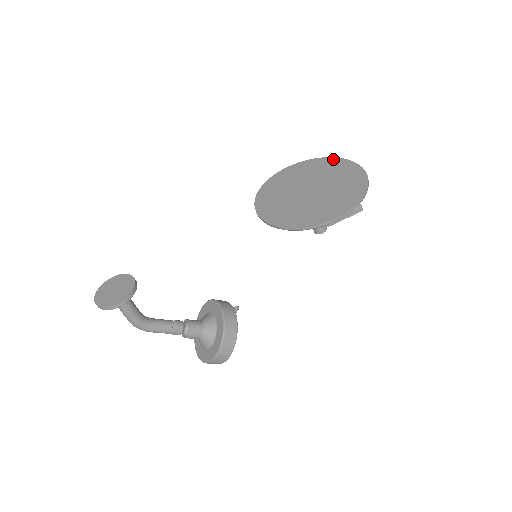
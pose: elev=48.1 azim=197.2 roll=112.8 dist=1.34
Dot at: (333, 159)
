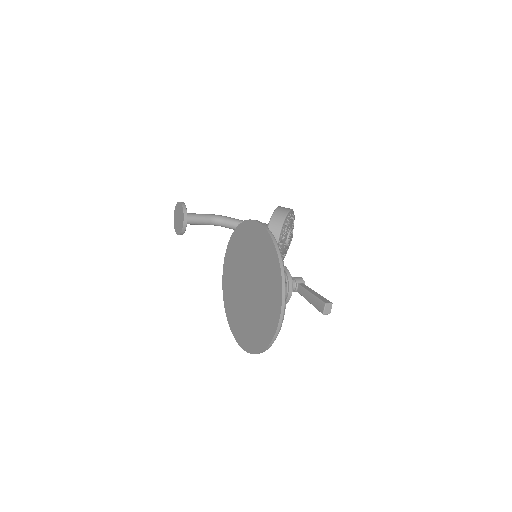
Dot at: (278, 274)
